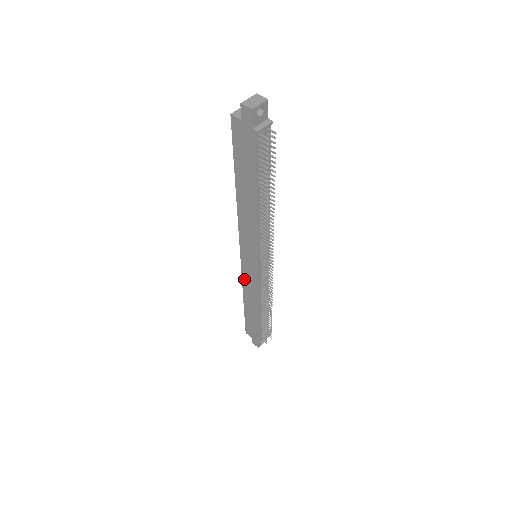
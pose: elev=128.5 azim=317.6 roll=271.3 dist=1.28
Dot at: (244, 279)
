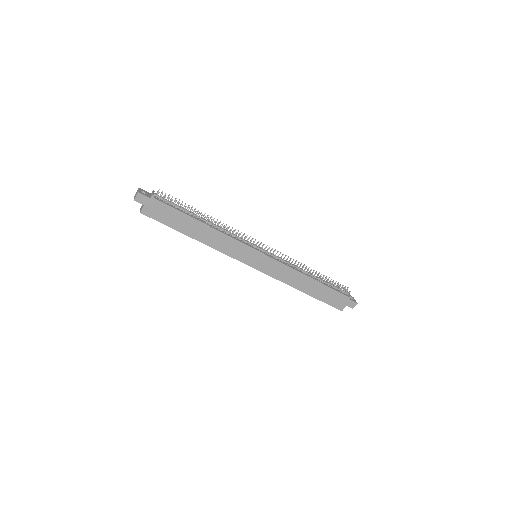
Dot at: (277, 277)
